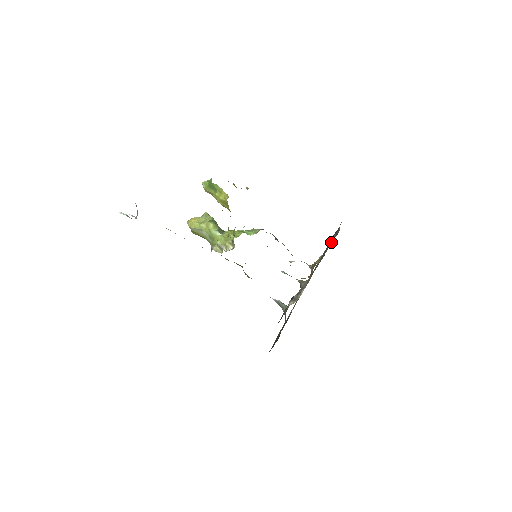
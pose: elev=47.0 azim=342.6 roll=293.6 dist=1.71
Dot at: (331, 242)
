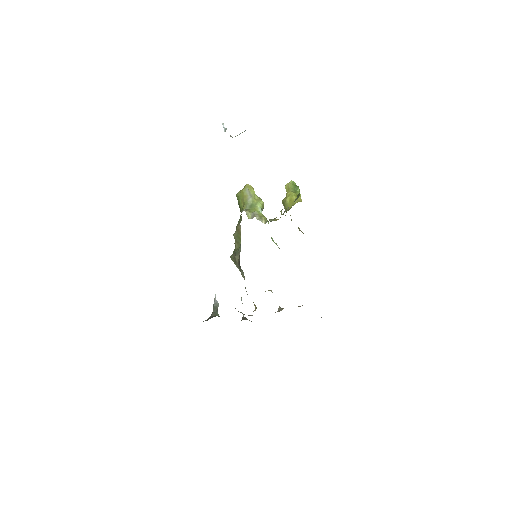
Dot at: occluded
